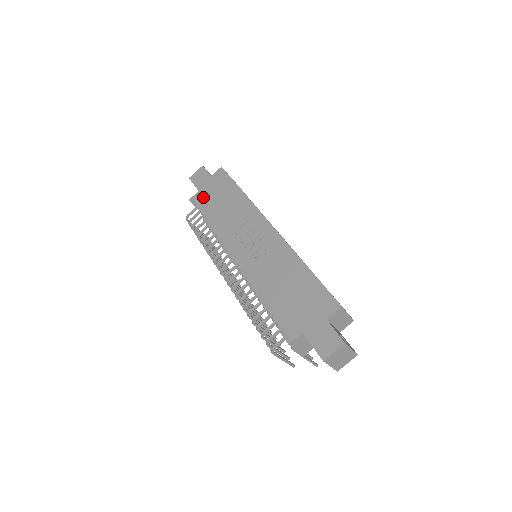
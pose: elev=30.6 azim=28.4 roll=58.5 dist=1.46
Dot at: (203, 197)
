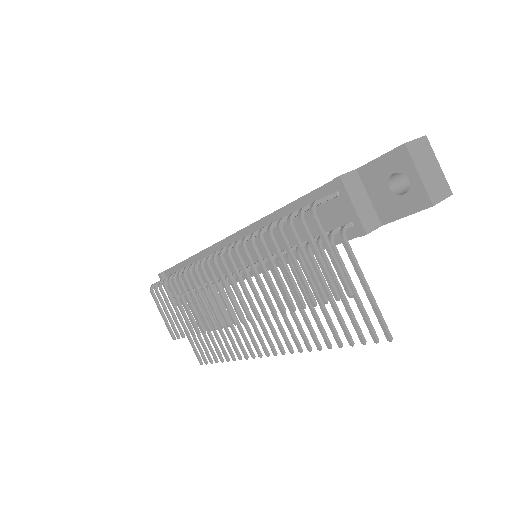
Dot at: occluded
